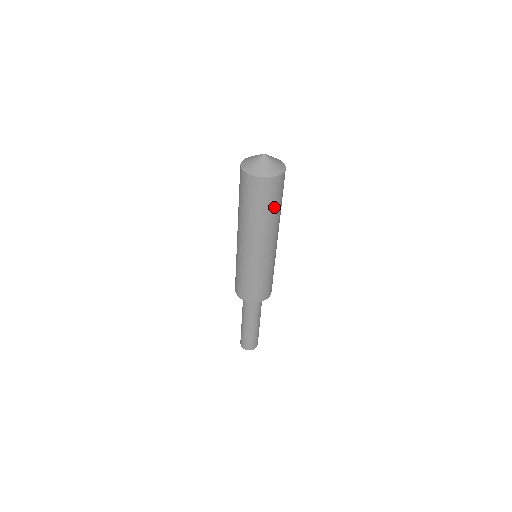
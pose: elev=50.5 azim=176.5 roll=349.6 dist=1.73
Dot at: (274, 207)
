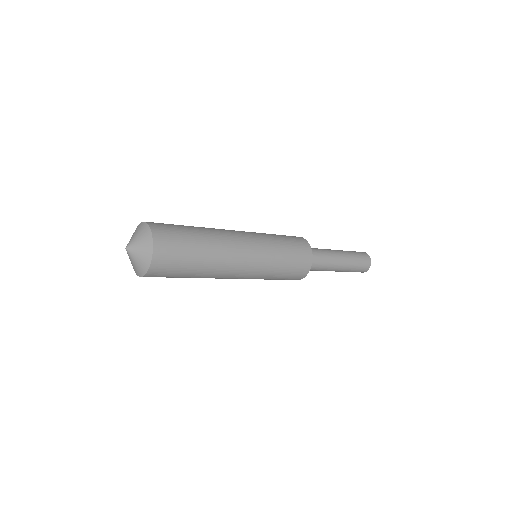
Dot at: (189, 270)
